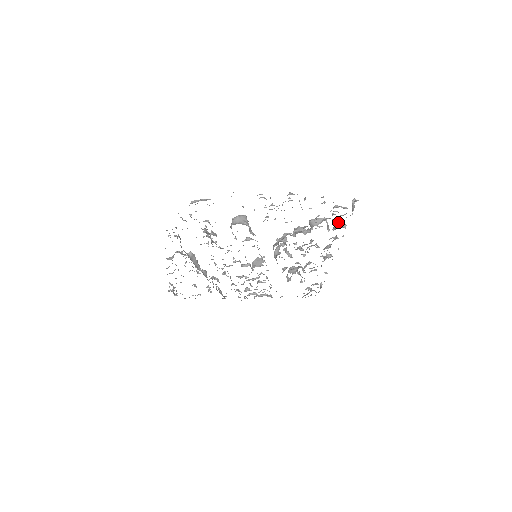
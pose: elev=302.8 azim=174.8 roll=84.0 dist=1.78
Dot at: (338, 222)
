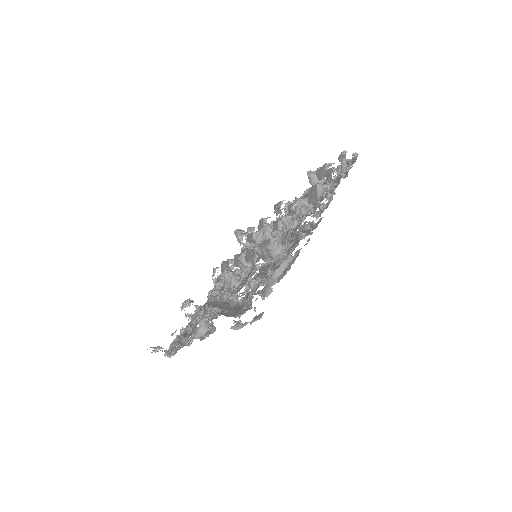
Dot at: occluded
